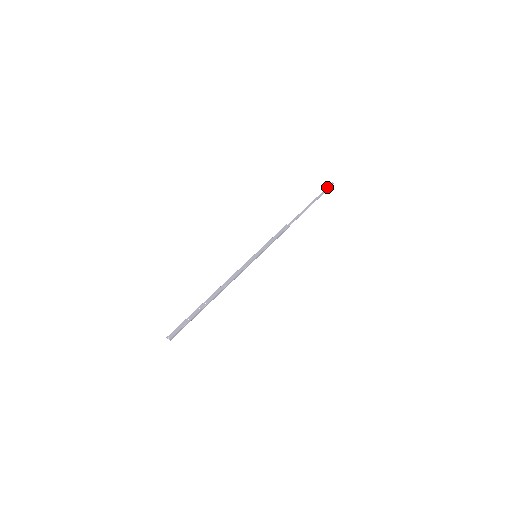
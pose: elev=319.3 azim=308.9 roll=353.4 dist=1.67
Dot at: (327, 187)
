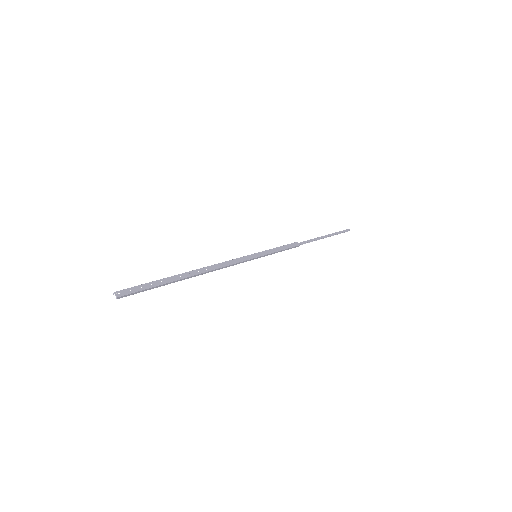
Dot at: (344, 230)
